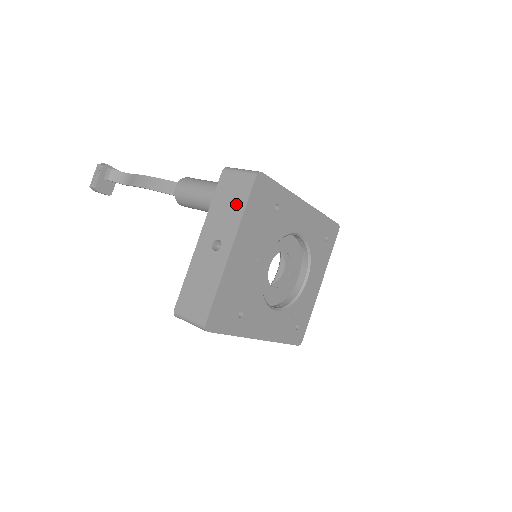
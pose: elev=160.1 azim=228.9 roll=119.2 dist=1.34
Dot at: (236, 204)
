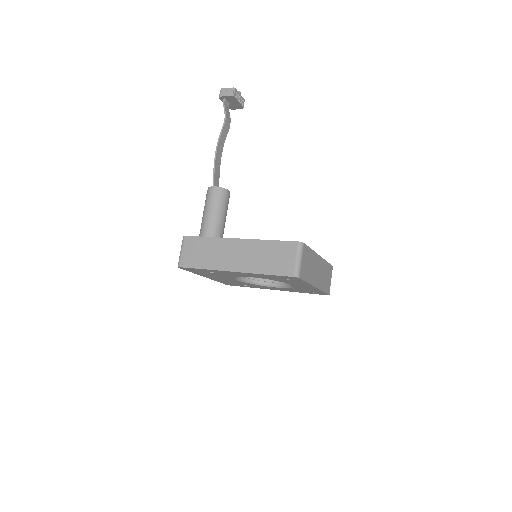
Dot at: occluded
